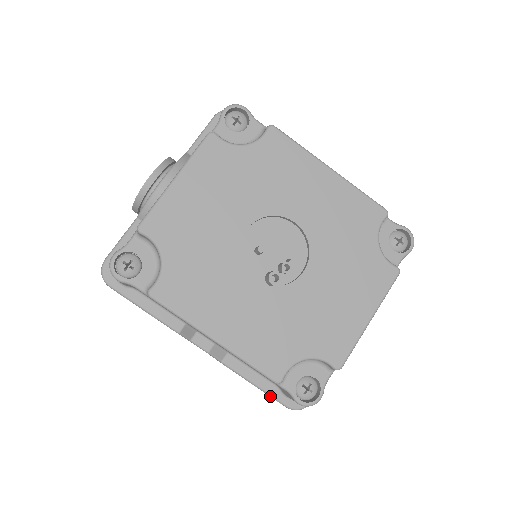
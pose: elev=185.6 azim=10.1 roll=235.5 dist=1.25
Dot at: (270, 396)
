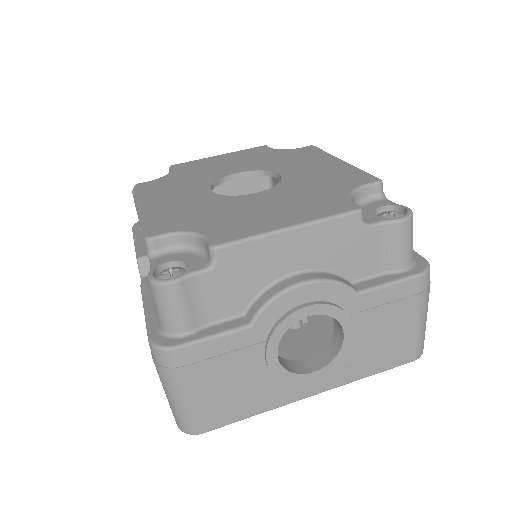
Dot at: (146, 323)
